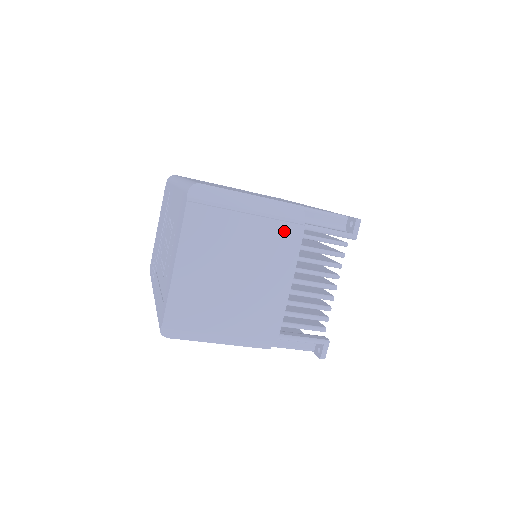
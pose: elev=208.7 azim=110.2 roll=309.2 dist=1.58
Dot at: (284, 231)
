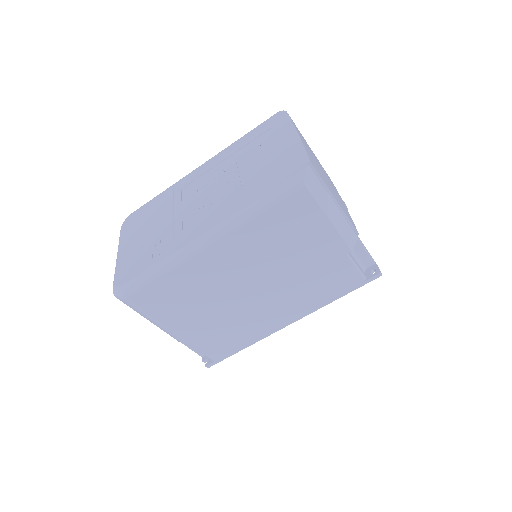
Dot at: occluded
